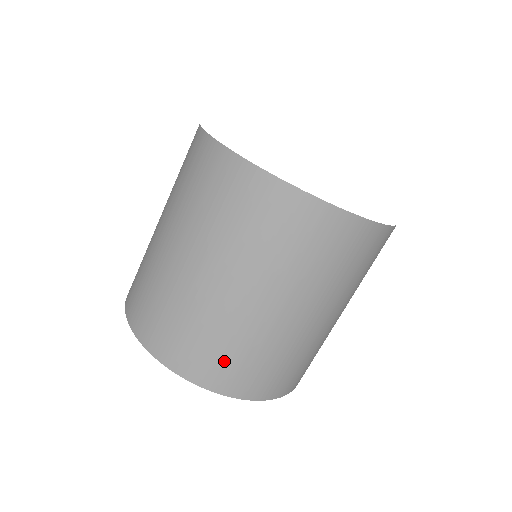
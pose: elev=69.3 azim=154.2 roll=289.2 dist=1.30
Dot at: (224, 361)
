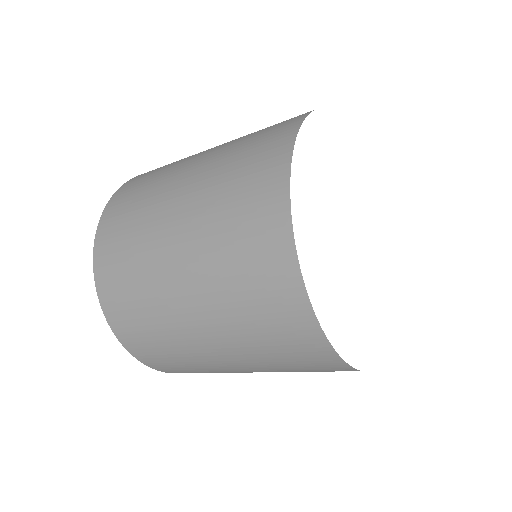
Dot at: occluded
